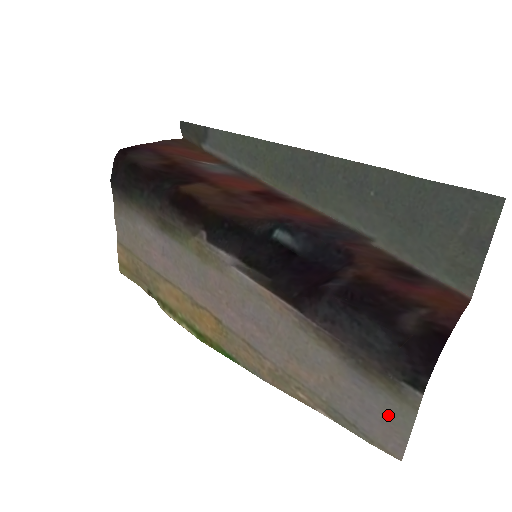
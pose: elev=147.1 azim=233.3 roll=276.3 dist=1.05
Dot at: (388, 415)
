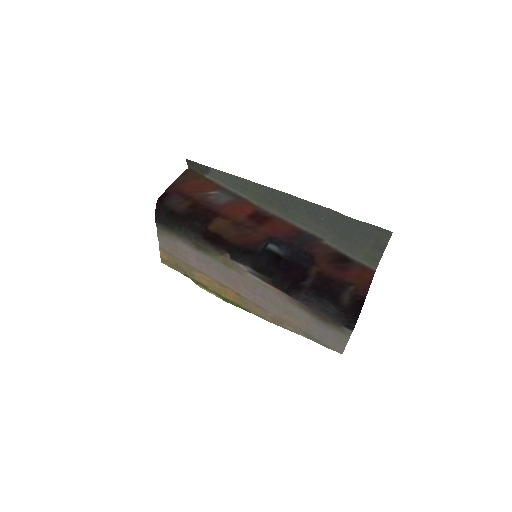
Dot at: (336, 338)
